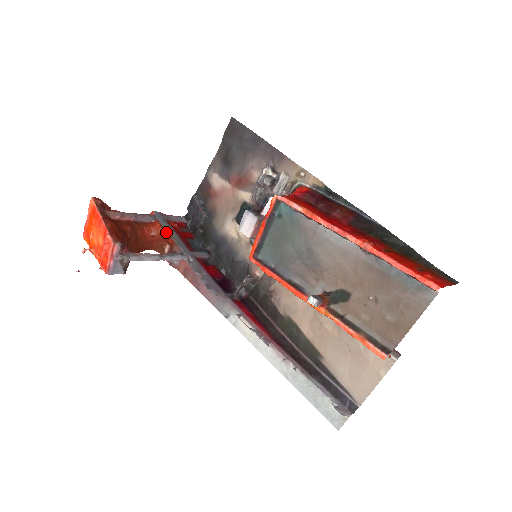
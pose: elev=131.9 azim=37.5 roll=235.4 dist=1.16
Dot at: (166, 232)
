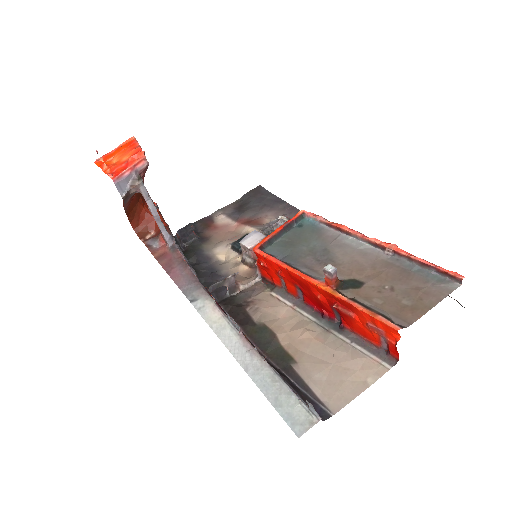
Dot at: occluded
